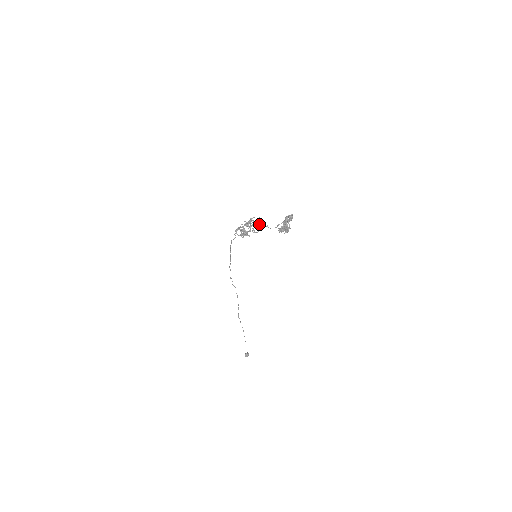
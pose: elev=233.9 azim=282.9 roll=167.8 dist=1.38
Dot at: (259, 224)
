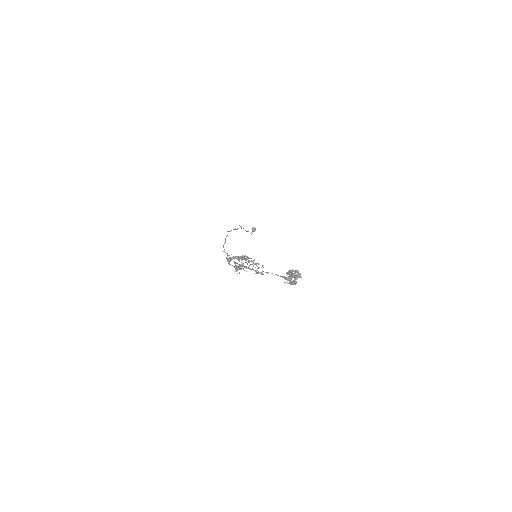
Dot at: occluded
